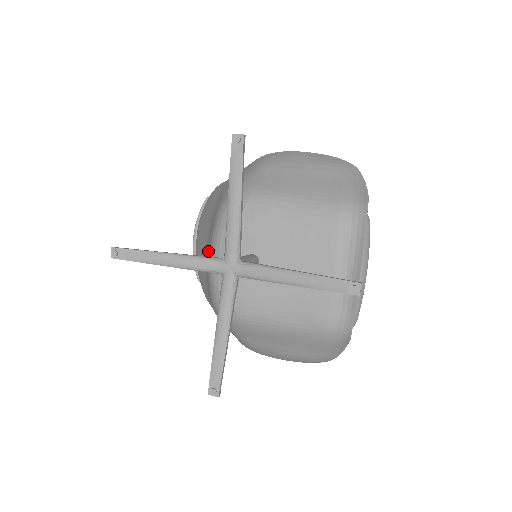
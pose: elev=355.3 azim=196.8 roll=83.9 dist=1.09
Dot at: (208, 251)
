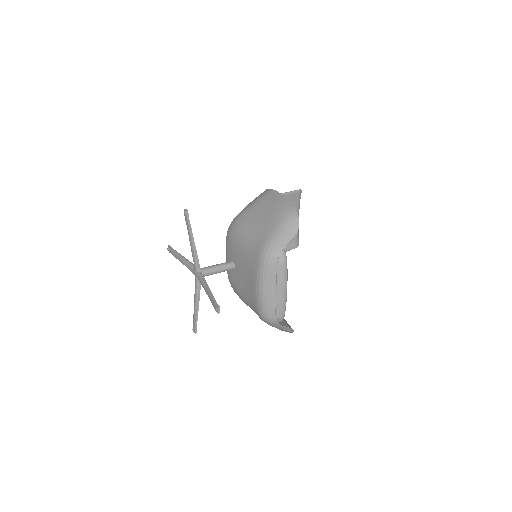
Dot at: occluded
